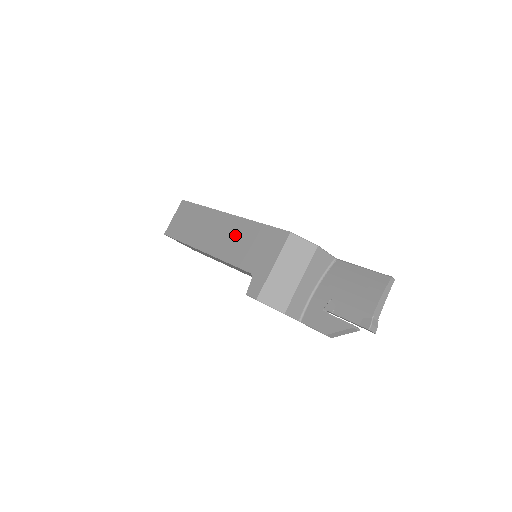
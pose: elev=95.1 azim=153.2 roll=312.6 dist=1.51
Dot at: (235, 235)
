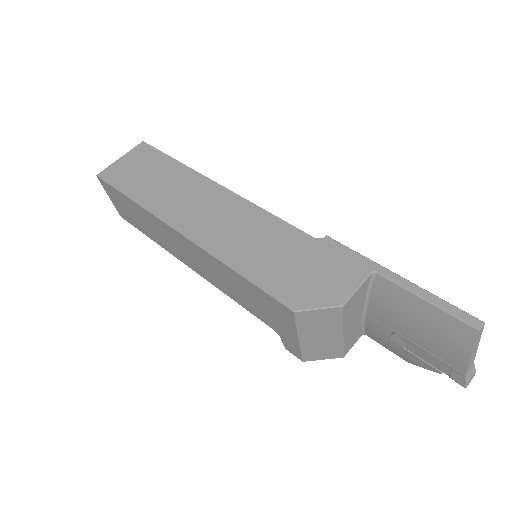
Dot at: (215, 271)
